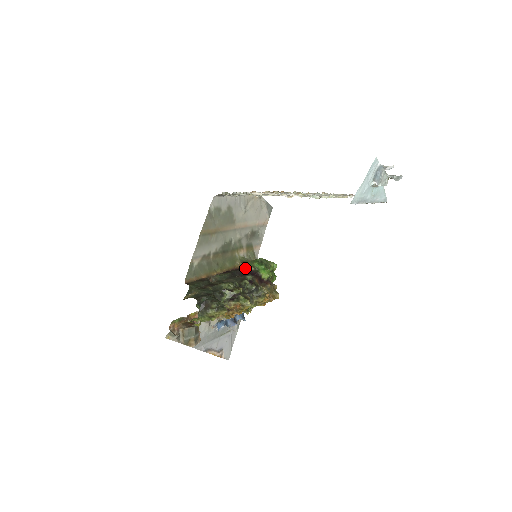
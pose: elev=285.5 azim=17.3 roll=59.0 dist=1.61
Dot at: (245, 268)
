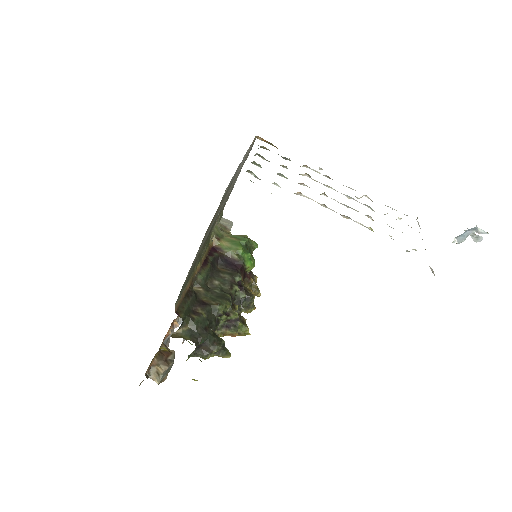
Dot at: (224, 251)
